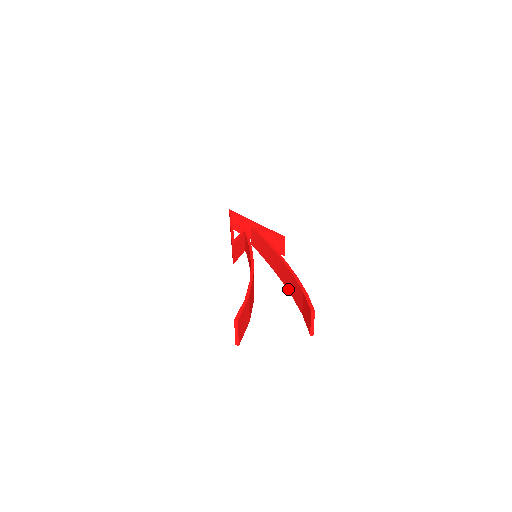
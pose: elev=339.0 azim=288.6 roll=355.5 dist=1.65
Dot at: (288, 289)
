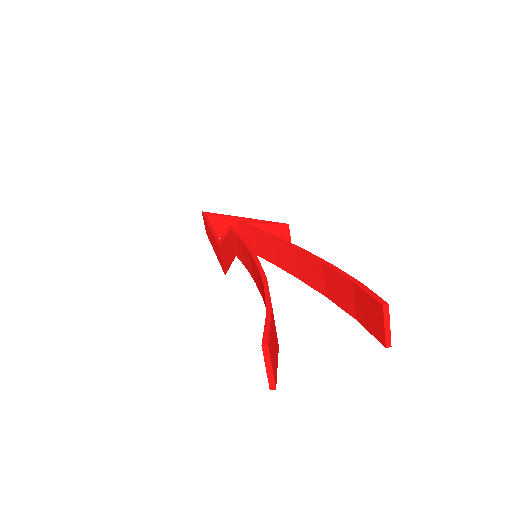
Dot at: (318, 289)
